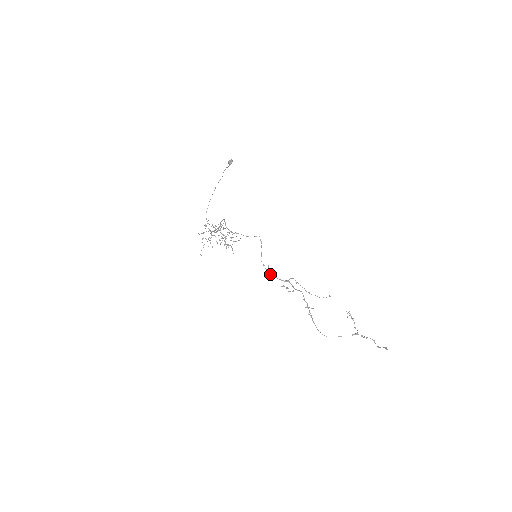
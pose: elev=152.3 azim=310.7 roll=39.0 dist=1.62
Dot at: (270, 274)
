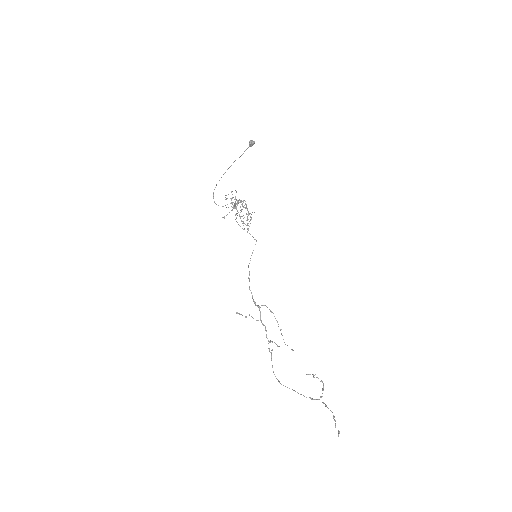
Dot at: (249, 287)
